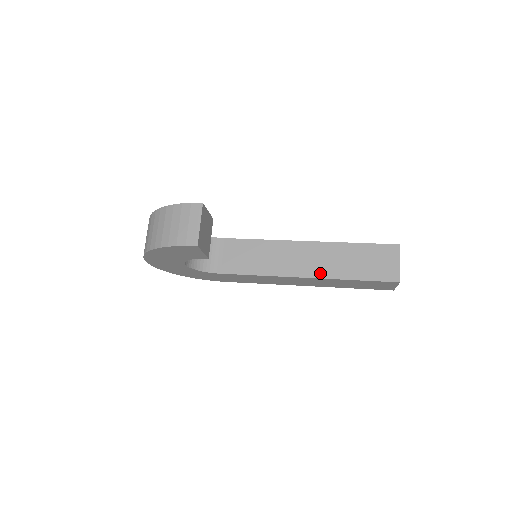
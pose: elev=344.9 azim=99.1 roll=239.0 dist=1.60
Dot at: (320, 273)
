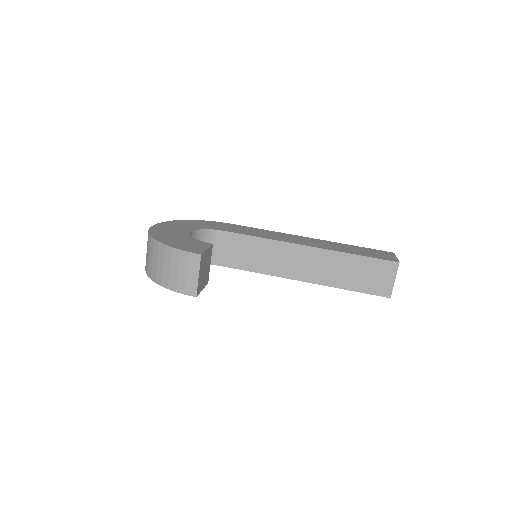
Dot at: (316, 279)
